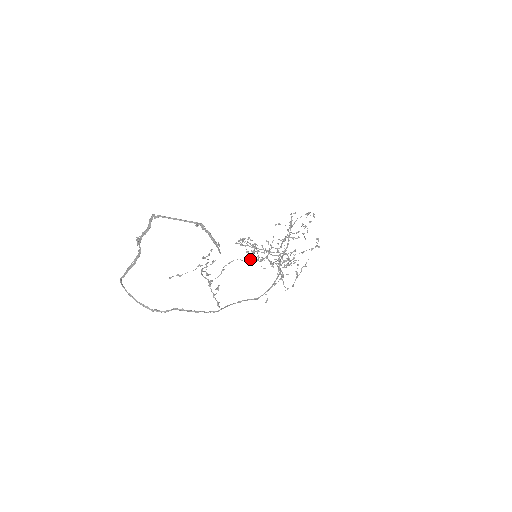
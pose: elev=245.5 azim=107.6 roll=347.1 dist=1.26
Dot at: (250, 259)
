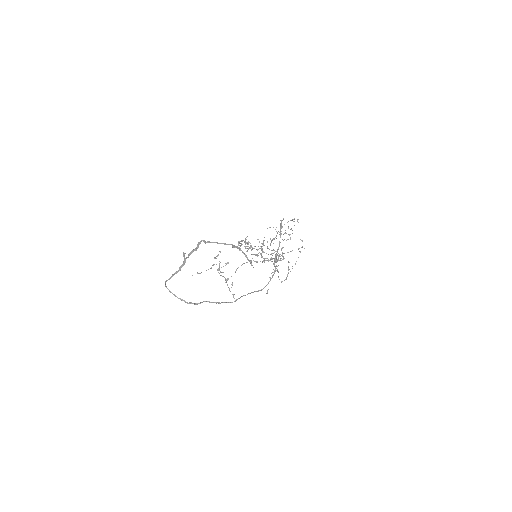
Dot at: occluded
